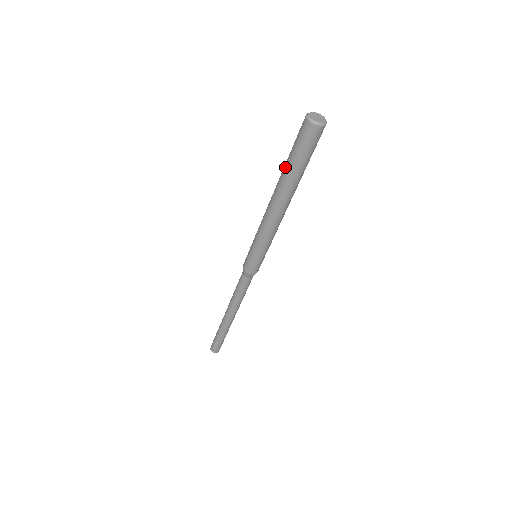
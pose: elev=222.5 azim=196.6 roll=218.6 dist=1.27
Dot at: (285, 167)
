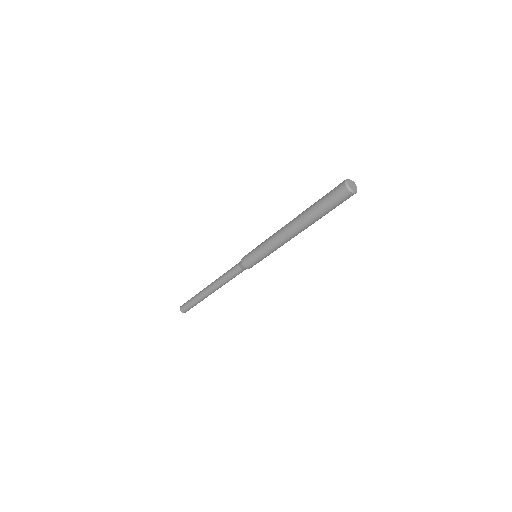
Dot at: (313, 204)
